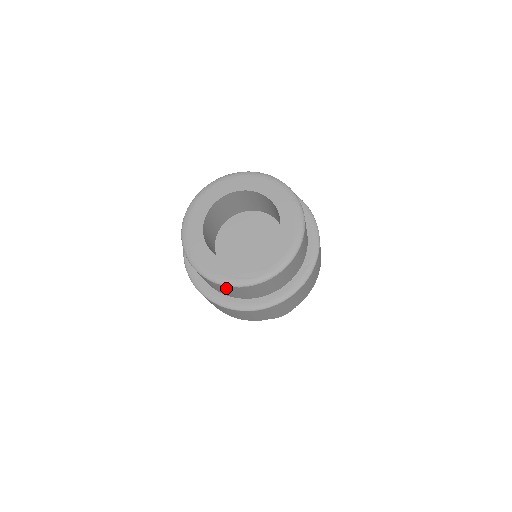
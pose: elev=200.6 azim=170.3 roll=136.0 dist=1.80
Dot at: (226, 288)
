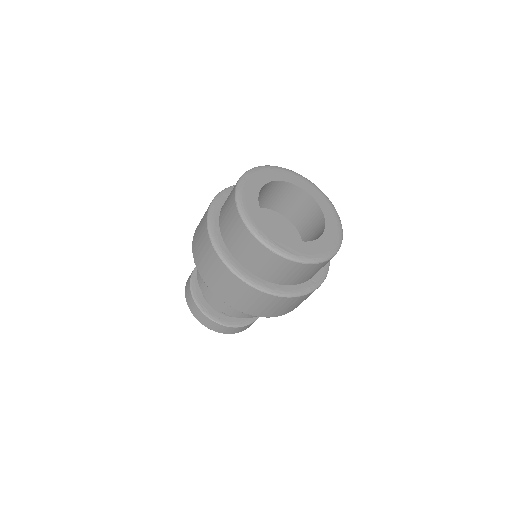
Dot at: (258, 248)
